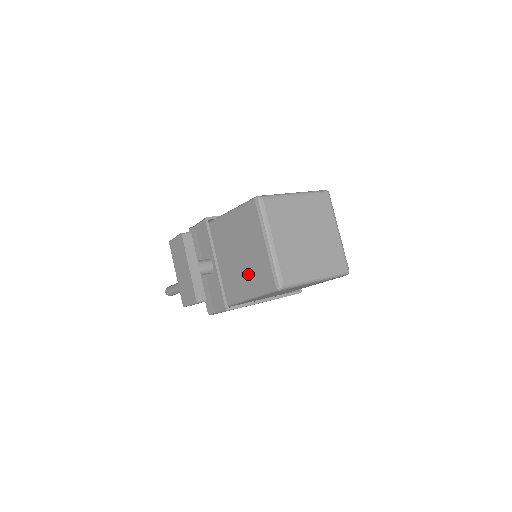
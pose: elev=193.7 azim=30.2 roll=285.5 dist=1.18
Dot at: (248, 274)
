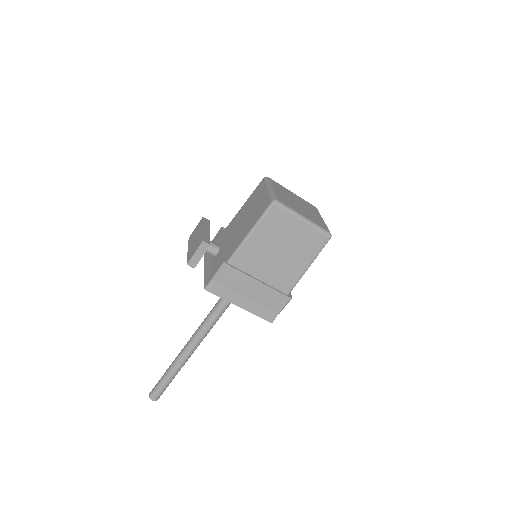
Dot at: (250, 221)
